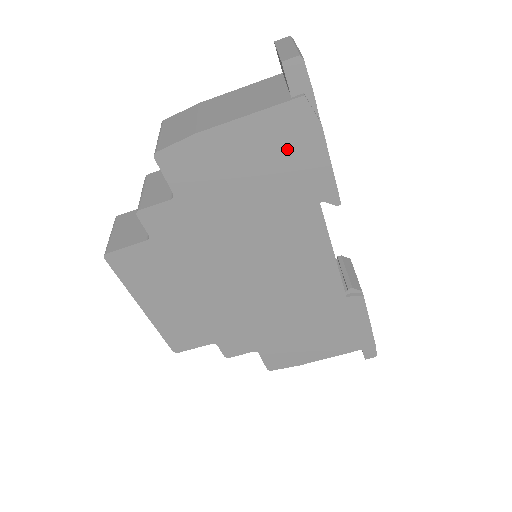
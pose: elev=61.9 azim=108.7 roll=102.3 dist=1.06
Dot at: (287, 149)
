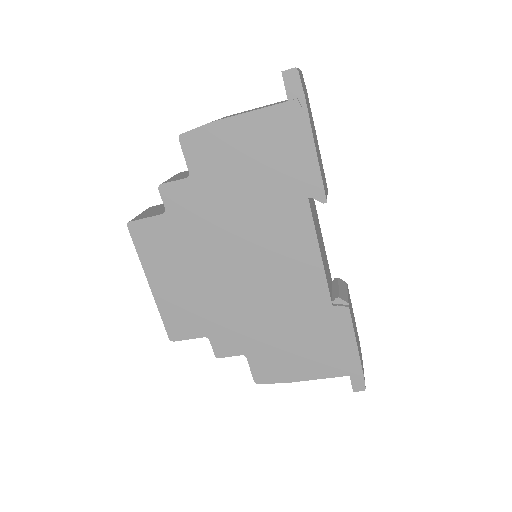
Dot at: (282, 144)
